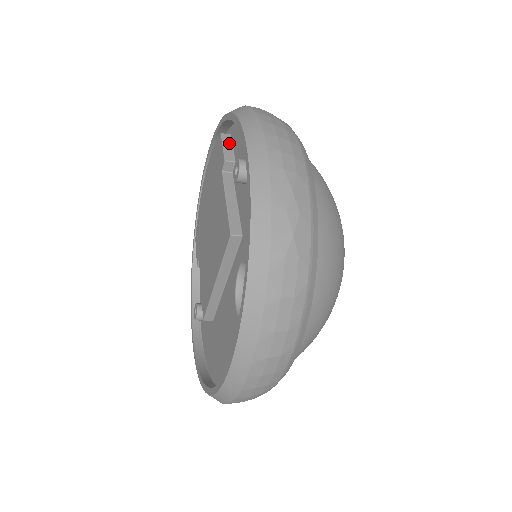
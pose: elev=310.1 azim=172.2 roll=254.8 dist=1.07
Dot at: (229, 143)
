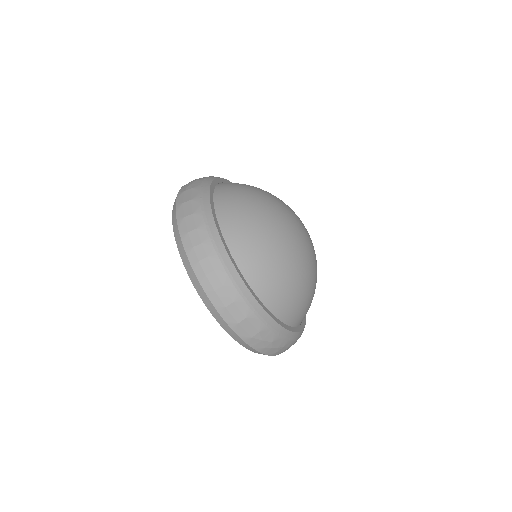
Dot at: occluded
